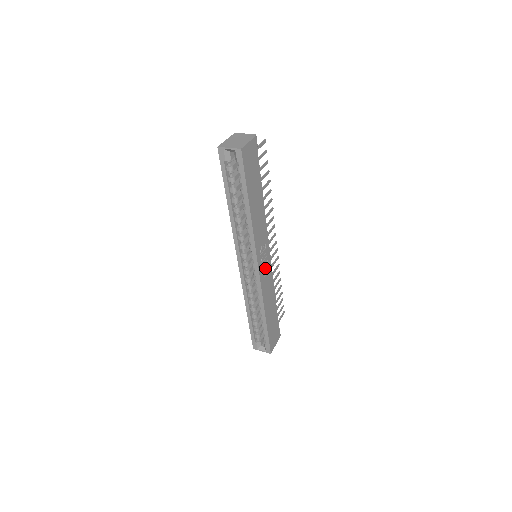
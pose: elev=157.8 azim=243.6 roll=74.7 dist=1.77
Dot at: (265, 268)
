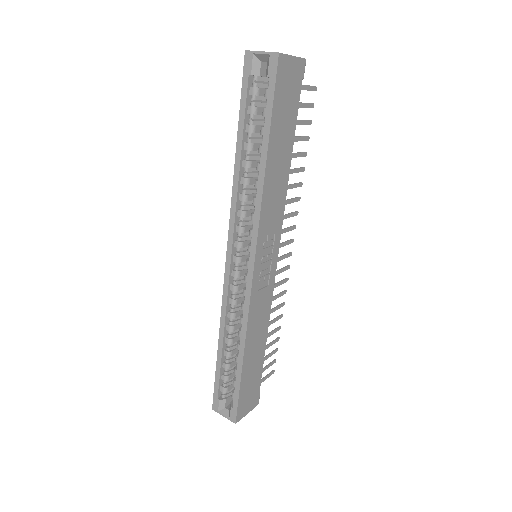
Dot at: (264, 276)
